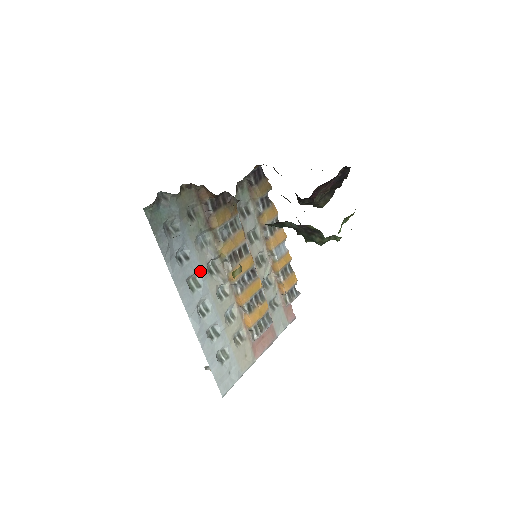
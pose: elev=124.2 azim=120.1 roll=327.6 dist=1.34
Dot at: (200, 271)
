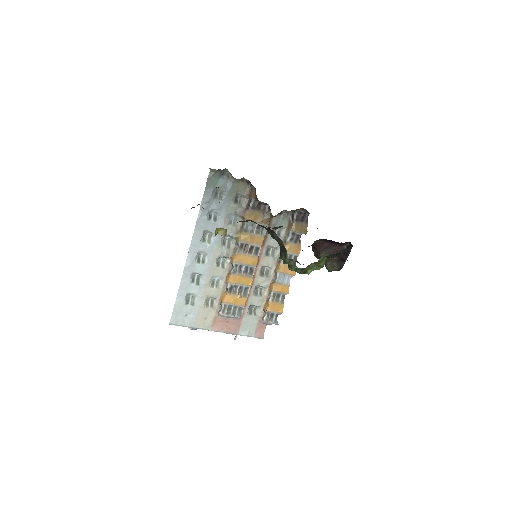
Dot at: (217, 235)
